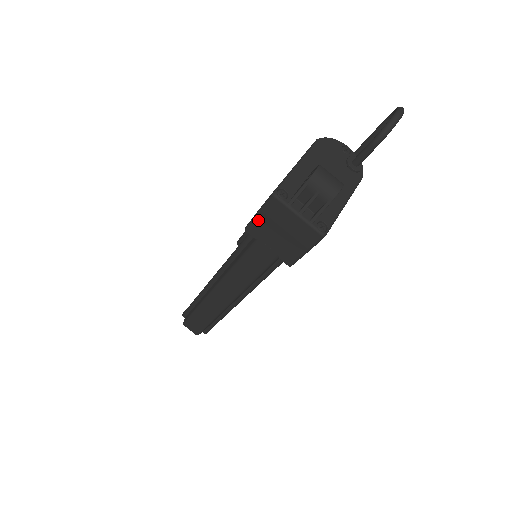
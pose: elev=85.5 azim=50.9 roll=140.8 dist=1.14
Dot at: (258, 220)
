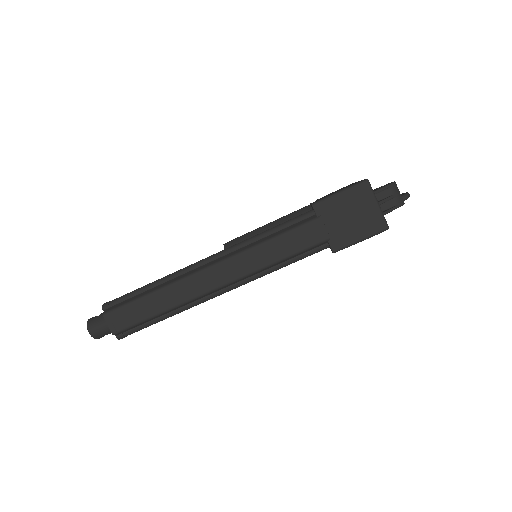
Dot at: (335, 198)
